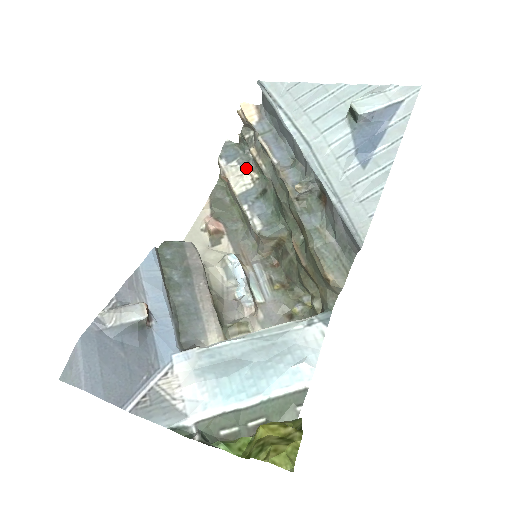
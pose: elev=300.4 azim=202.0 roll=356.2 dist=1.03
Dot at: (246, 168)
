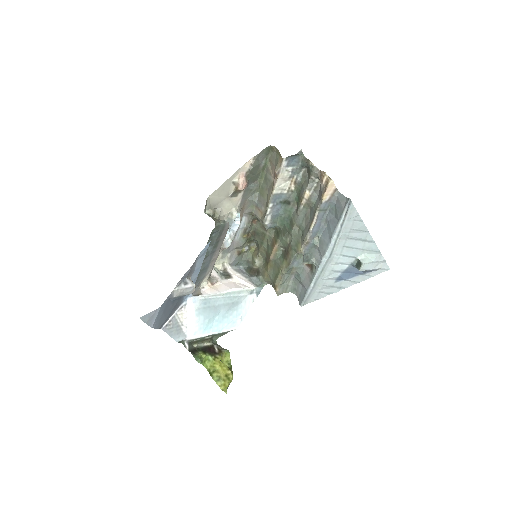
Dot at: (293, 178)
